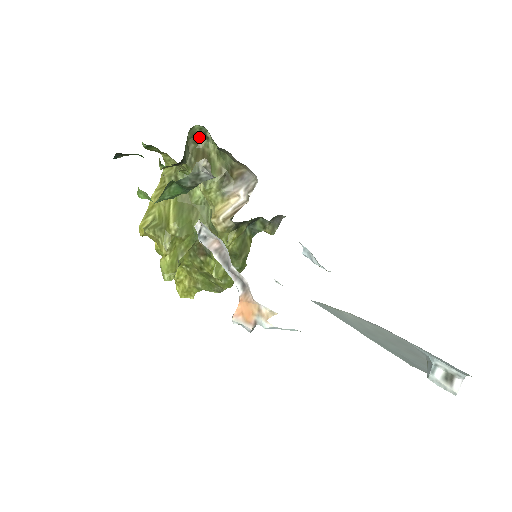
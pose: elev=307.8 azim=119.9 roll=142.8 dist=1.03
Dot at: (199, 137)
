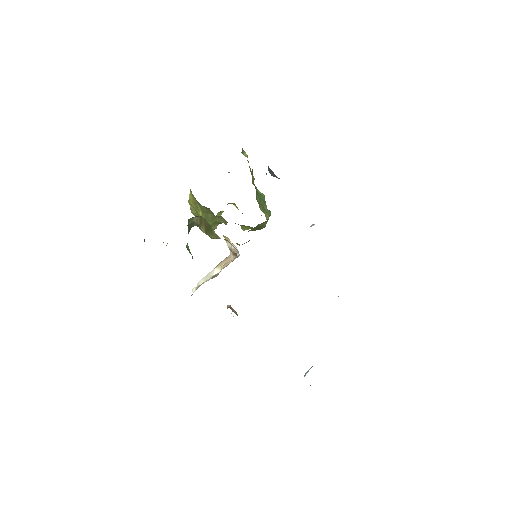
Dot at: occluded
